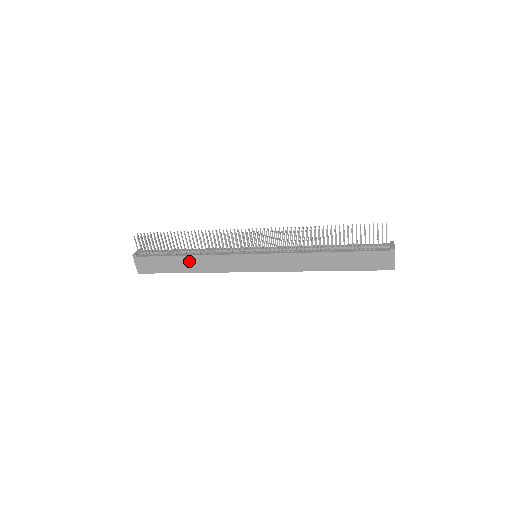
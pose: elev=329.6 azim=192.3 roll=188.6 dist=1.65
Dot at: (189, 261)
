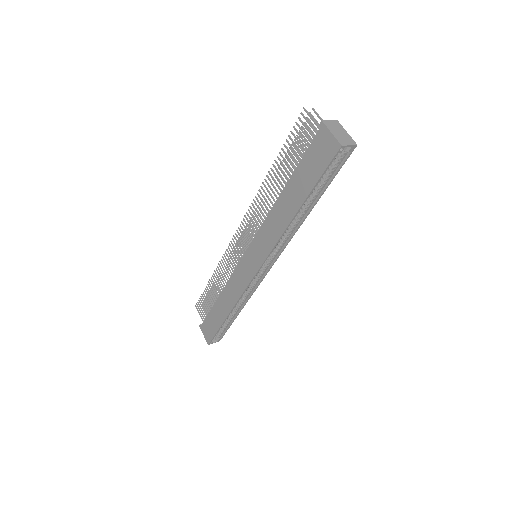
Dot at: (222, 302)
